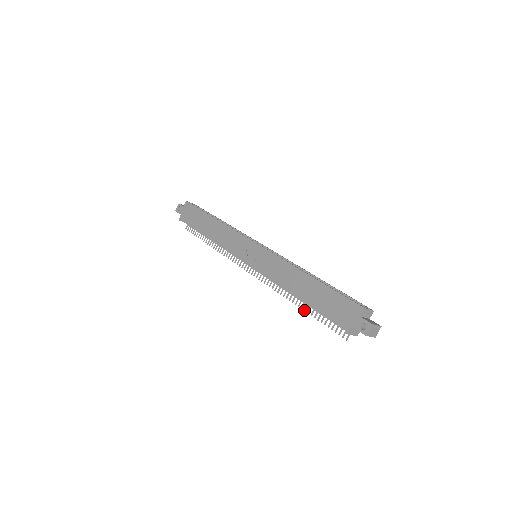
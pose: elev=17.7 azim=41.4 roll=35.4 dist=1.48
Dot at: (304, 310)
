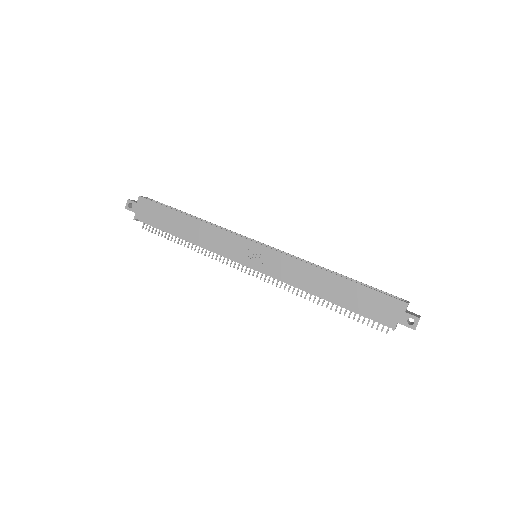
Dot at: (330, 309)
